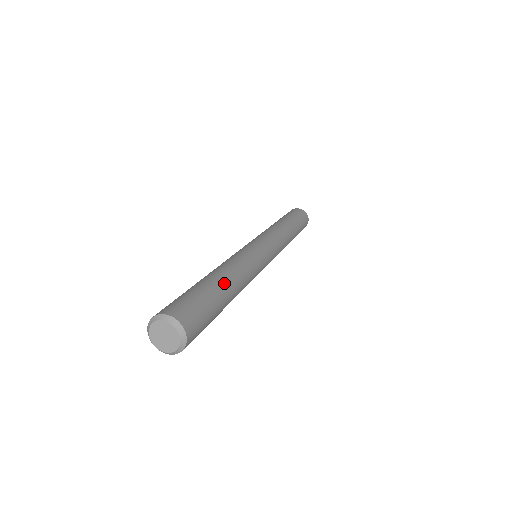
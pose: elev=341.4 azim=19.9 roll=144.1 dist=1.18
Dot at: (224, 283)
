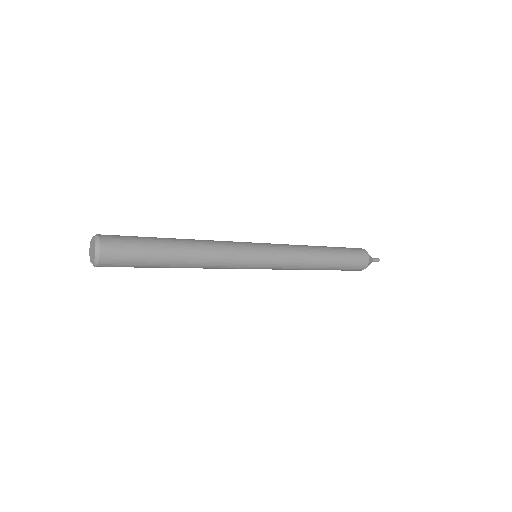
Dot at: (171, 238)
